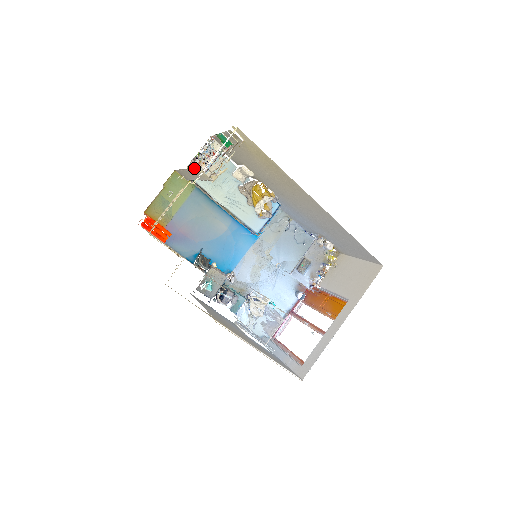
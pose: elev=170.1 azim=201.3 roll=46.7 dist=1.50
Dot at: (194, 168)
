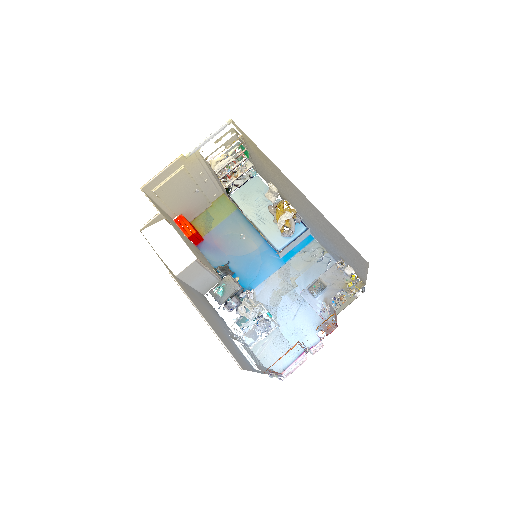
Dot at: (203, 159)
